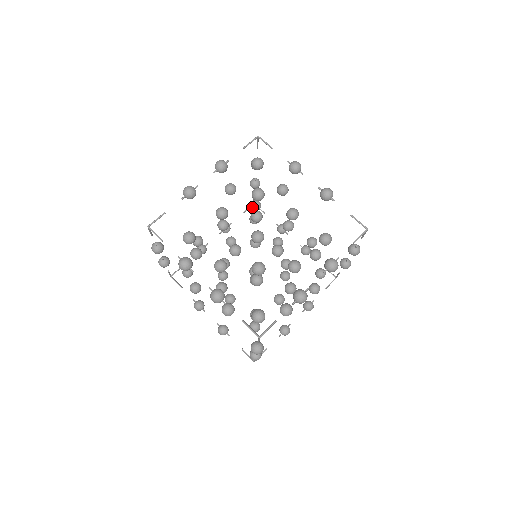
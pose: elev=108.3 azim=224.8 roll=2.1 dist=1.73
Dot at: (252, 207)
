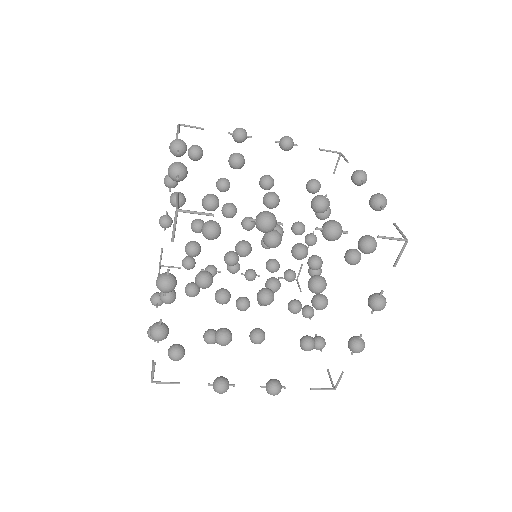
Dot at: (318, 213)
